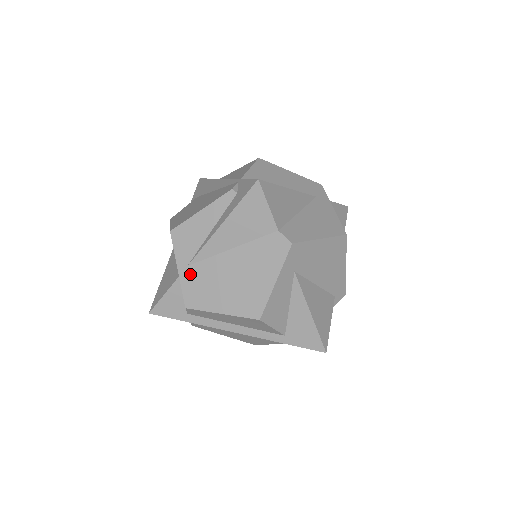
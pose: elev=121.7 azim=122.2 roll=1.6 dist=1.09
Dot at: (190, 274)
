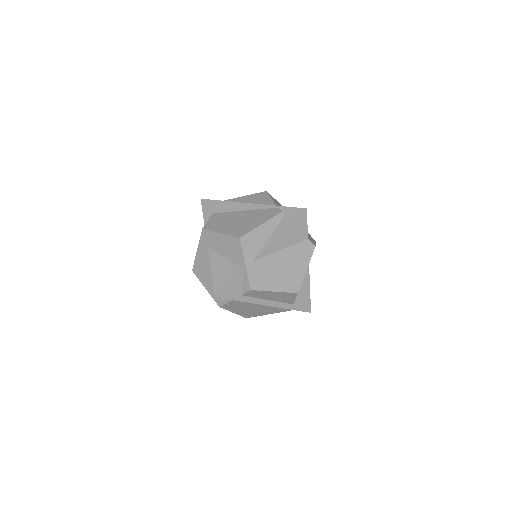
Dot at: (254, 267)
